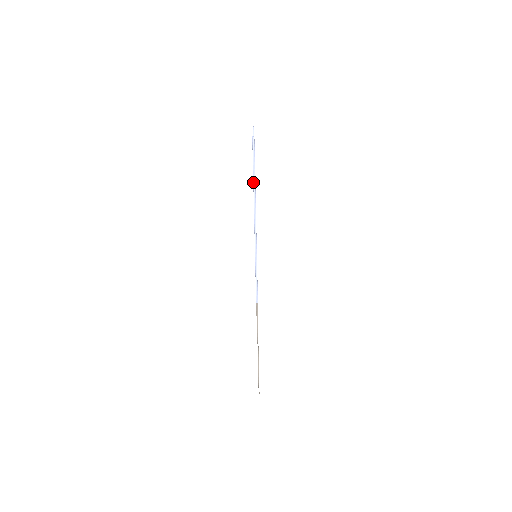
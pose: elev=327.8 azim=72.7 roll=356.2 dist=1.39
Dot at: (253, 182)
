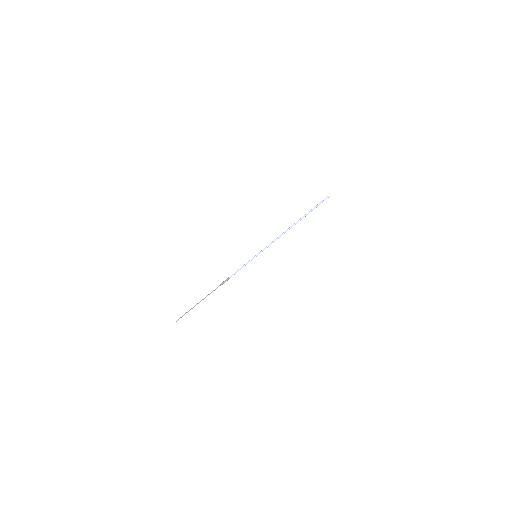
Dot at: (297, 222)
